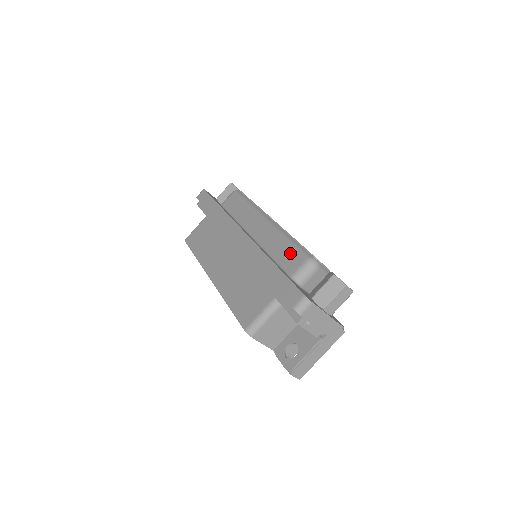
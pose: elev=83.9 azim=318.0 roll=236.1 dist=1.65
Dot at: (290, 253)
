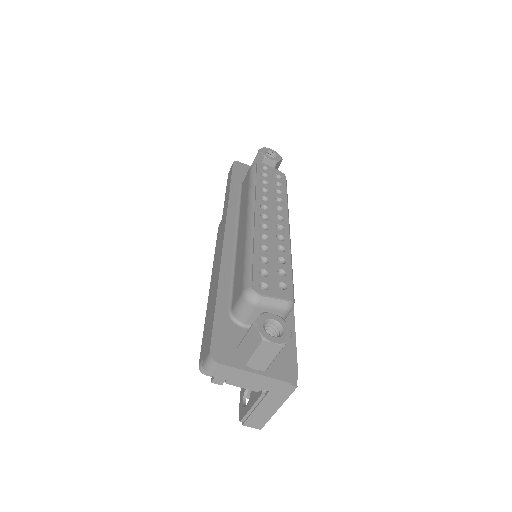
Dot at: (240, 276)
